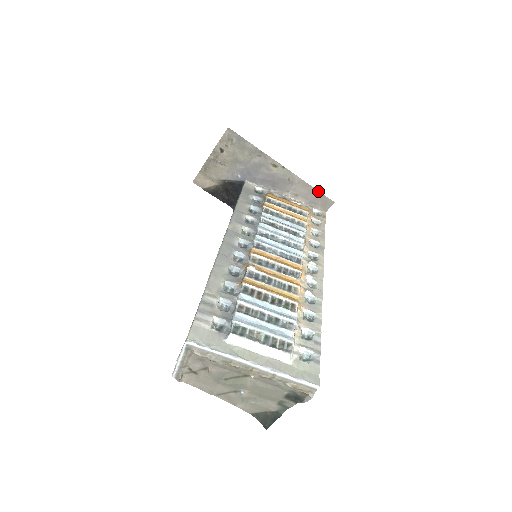
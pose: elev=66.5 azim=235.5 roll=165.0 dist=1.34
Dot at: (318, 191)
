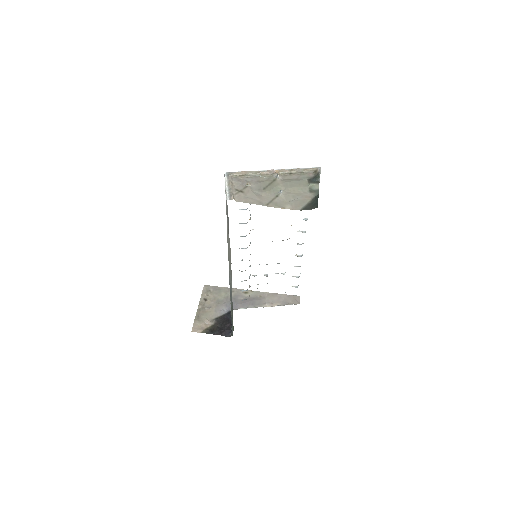
Dot at: (284, 294)
